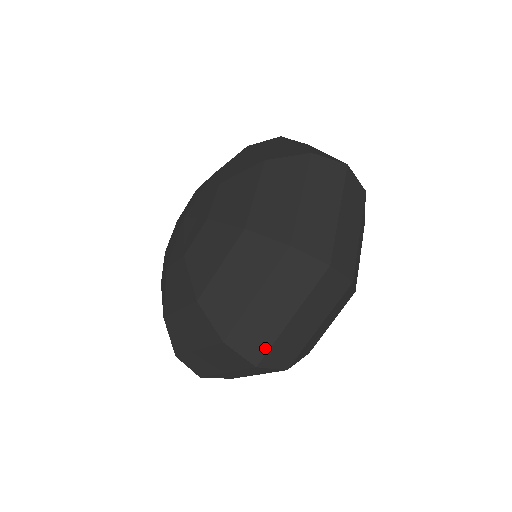
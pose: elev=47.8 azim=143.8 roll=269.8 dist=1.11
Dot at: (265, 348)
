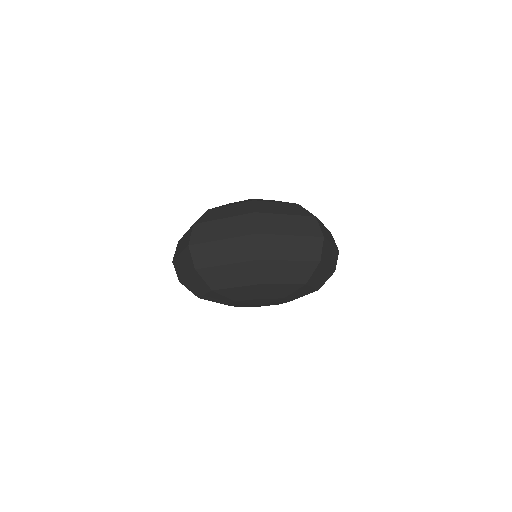
Dot at: (269, 232)
